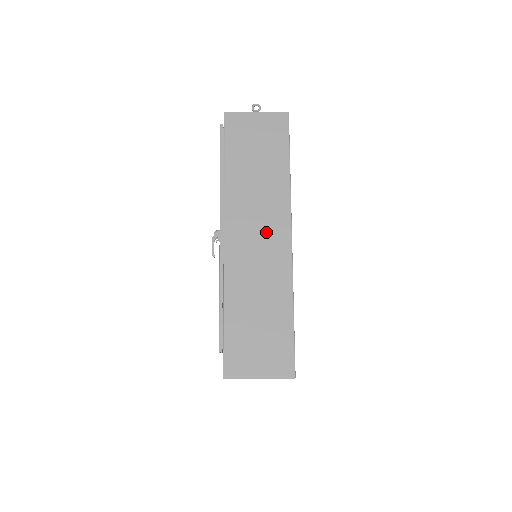
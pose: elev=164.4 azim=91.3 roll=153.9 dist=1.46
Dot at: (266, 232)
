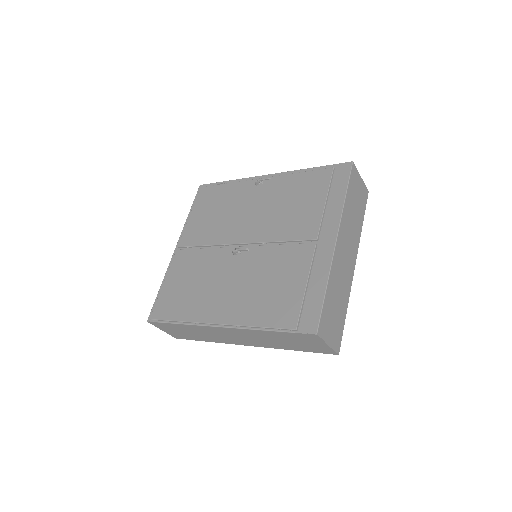
Dot at: occluded
